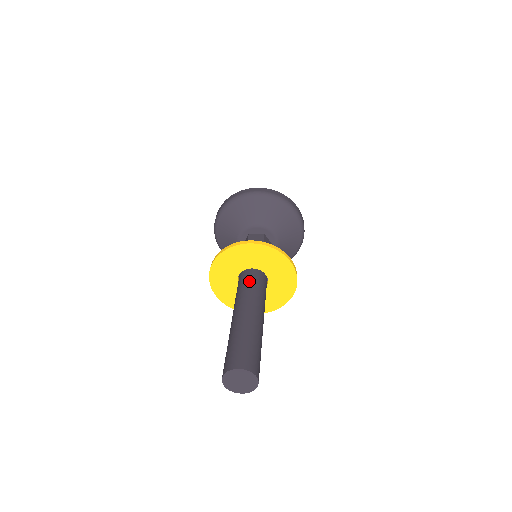
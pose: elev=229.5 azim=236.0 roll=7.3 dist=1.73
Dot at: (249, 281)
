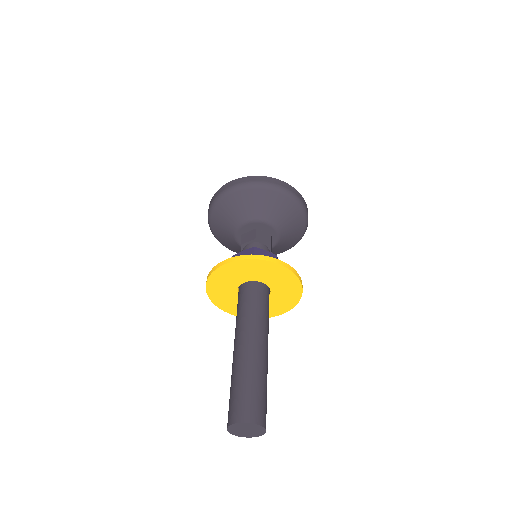
Dot at: (260, 300)
